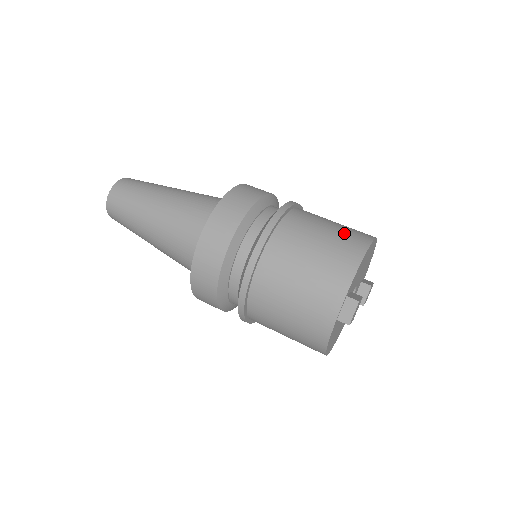
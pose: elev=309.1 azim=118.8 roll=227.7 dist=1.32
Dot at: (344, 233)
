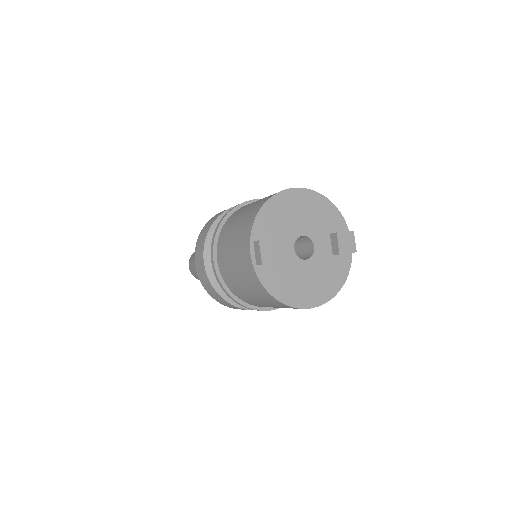
Dot at: (264, 198)
